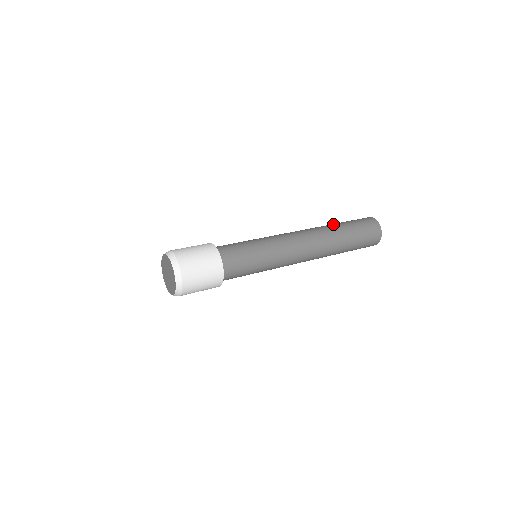
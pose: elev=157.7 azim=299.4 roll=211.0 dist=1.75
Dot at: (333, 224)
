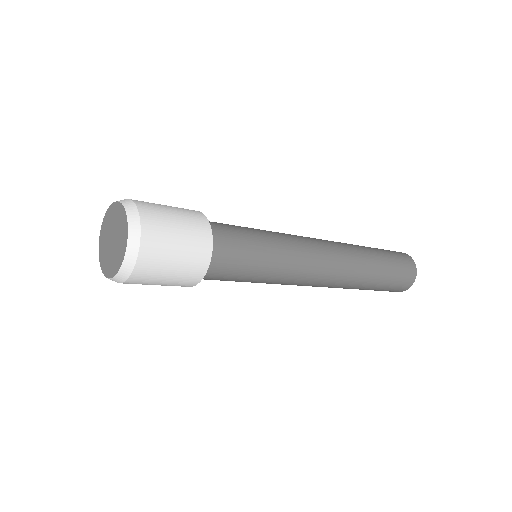
Dot at: occluded
